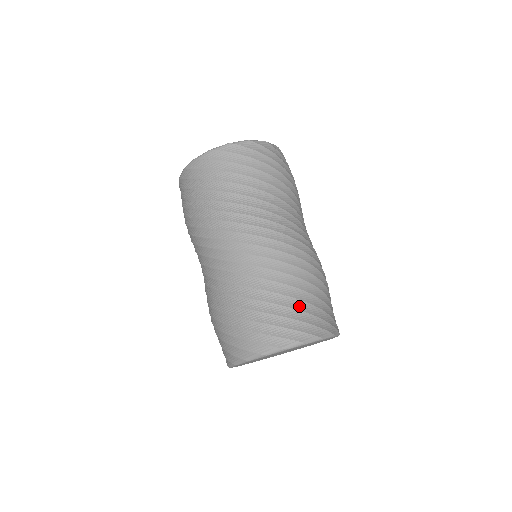
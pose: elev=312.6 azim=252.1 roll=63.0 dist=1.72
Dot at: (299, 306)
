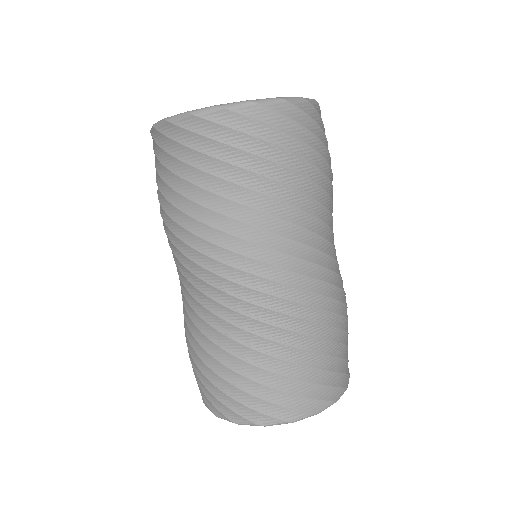
Dot at: (292, 372)
